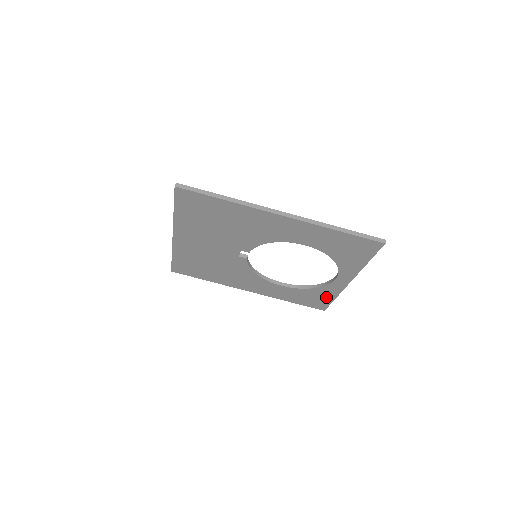
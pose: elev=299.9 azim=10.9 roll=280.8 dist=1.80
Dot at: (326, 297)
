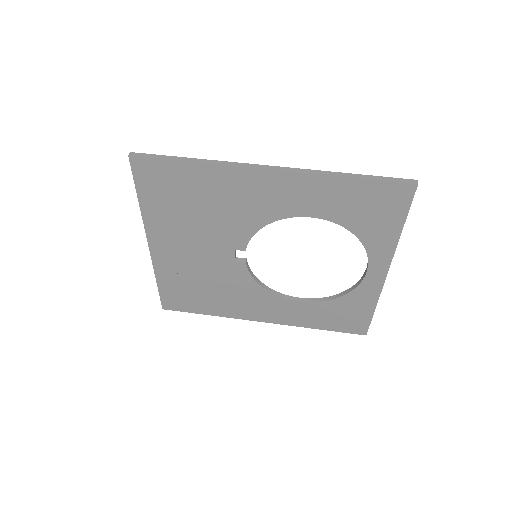
Dot at: (362, 309)
